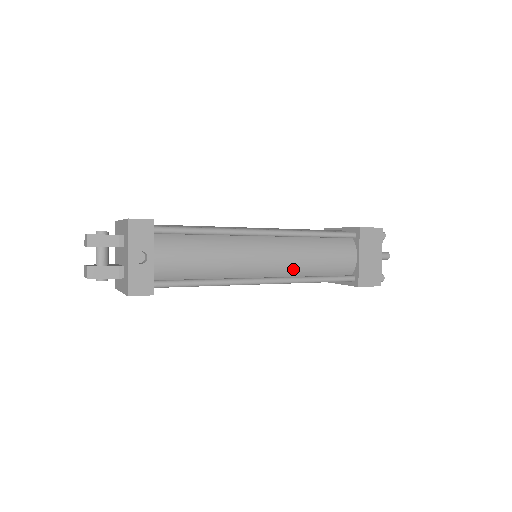
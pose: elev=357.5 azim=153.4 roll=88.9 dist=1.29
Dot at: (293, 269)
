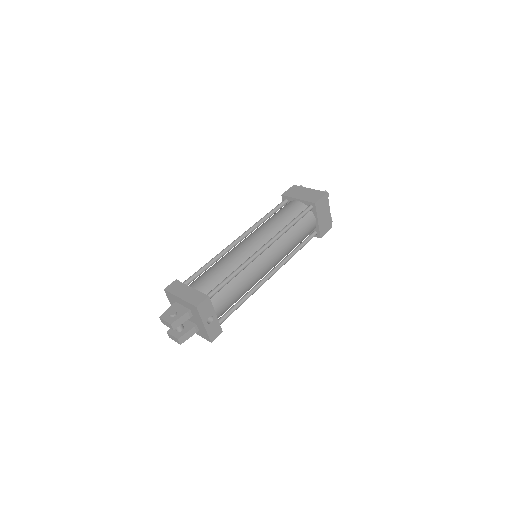
Dot at: (284, 256)
